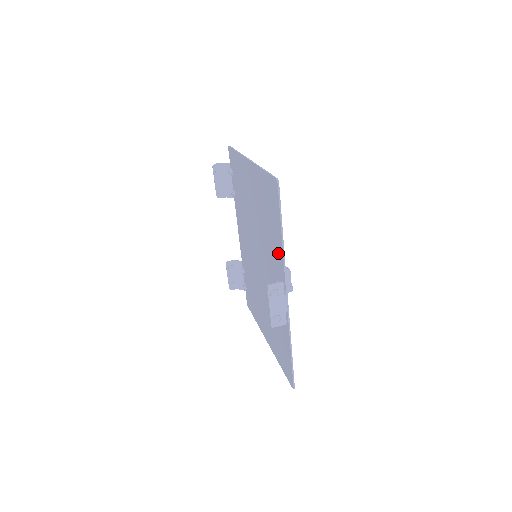
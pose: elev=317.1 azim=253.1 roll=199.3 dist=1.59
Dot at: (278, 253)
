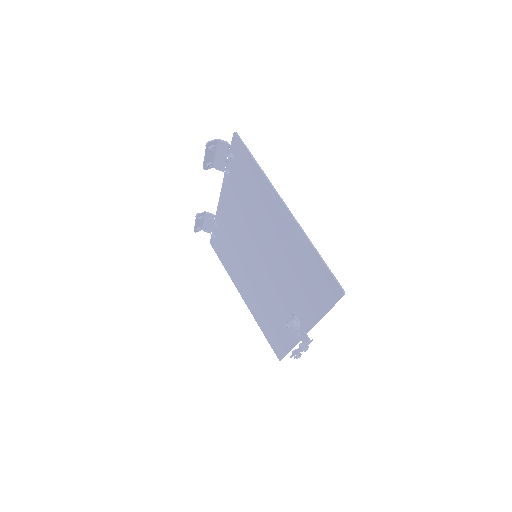
Dot at: (309, 310)
